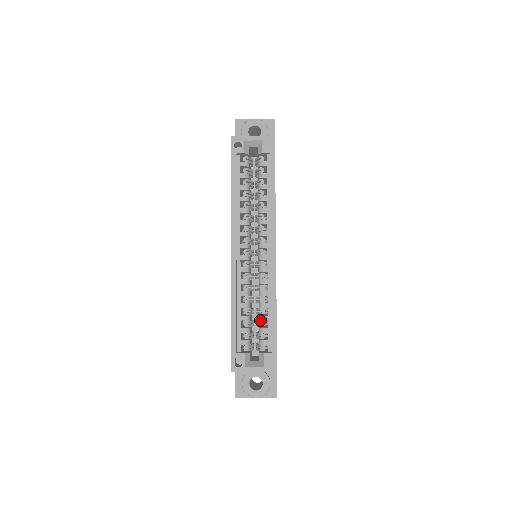
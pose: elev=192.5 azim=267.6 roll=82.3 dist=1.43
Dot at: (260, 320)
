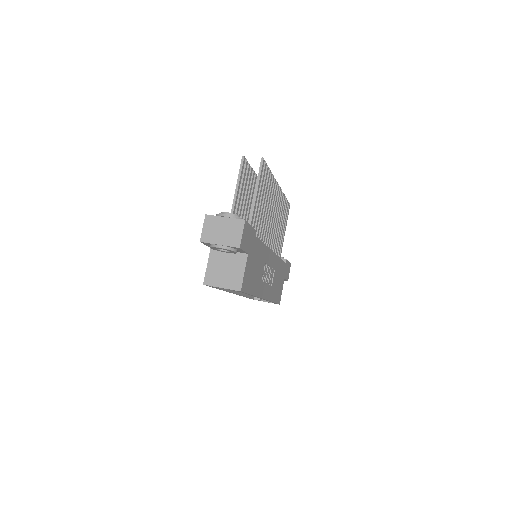
Dot at: occluded
